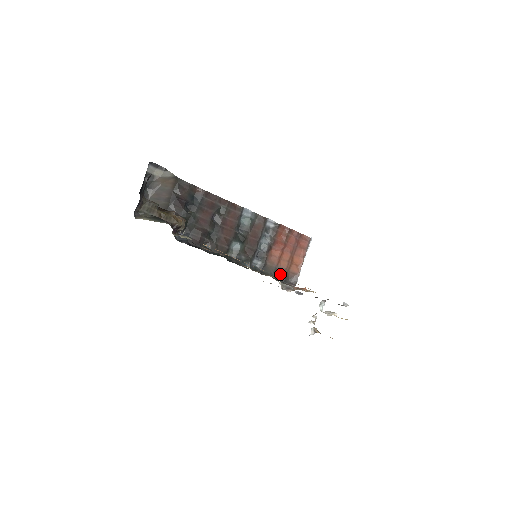
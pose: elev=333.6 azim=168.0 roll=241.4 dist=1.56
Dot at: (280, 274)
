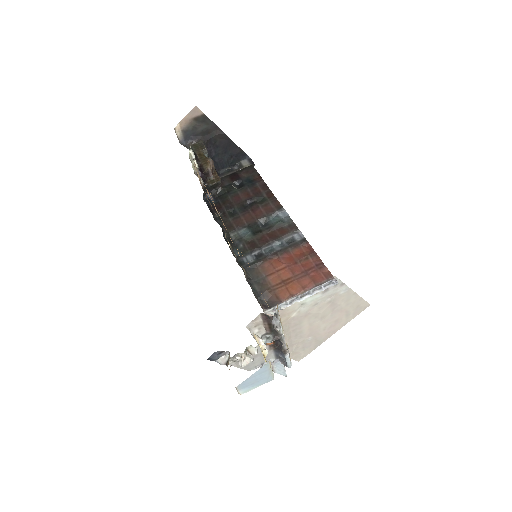
Dot at: (262, 287)
